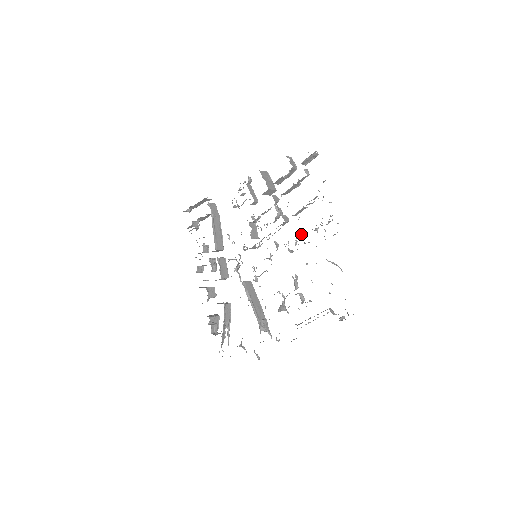
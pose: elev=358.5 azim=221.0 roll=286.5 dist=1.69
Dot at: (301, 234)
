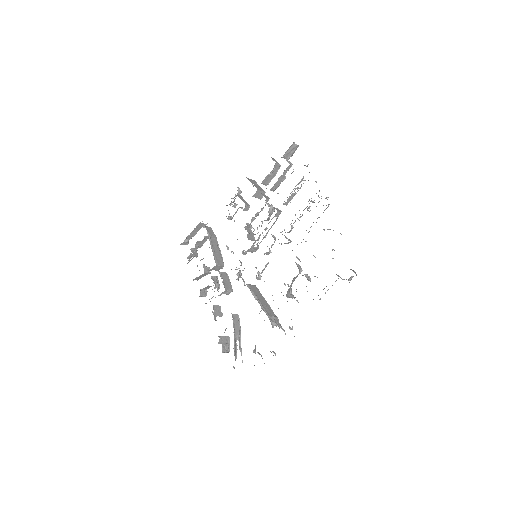
Dot at: occluded
